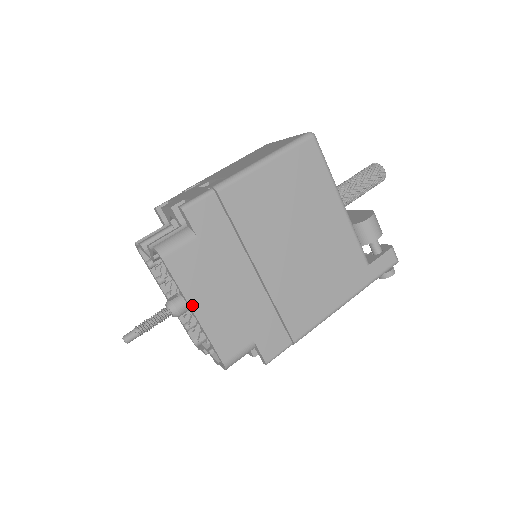
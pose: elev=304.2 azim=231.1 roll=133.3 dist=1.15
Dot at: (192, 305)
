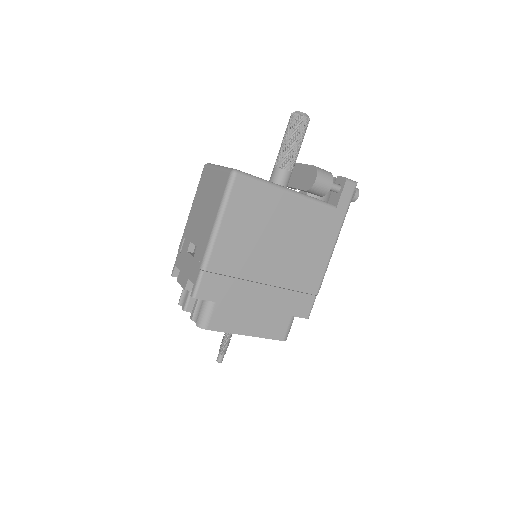
Dot at: (242, 333)
